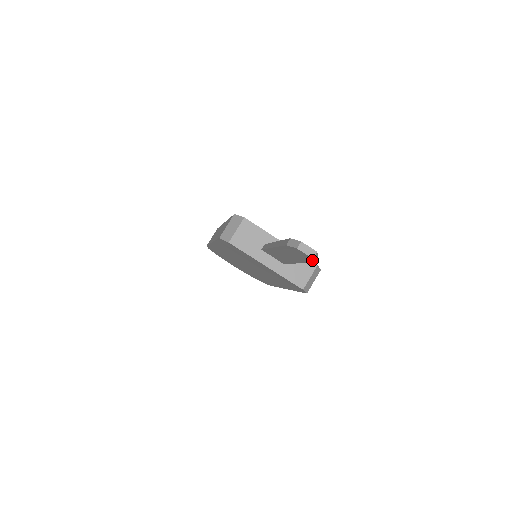
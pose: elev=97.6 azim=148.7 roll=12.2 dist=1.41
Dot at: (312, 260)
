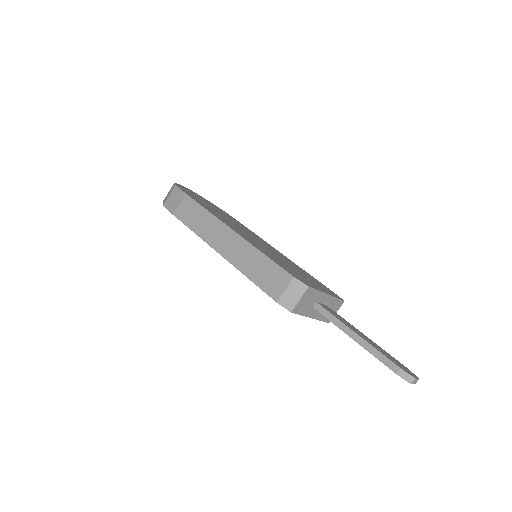
Dot at: occluded
